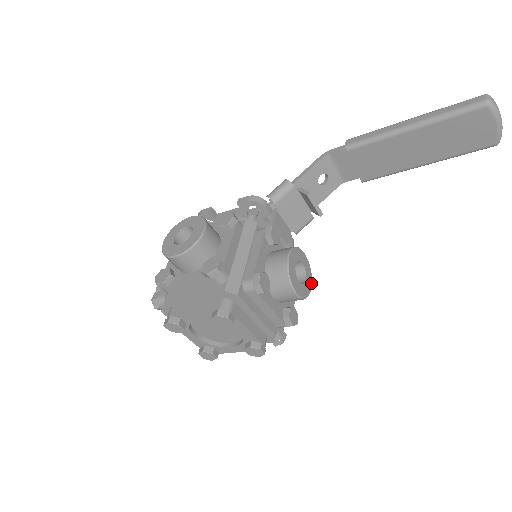
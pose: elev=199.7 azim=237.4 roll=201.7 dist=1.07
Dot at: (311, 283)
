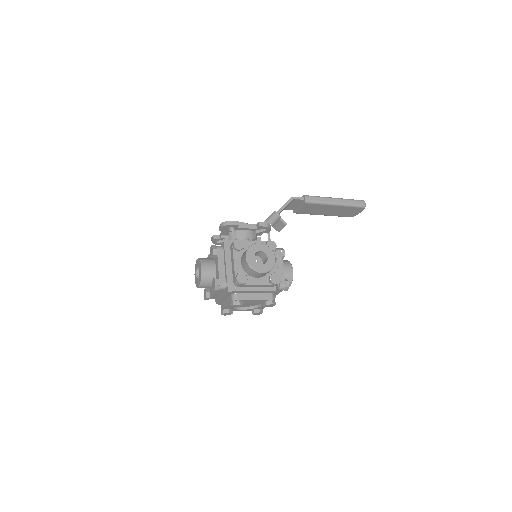
Dot at: occluded
